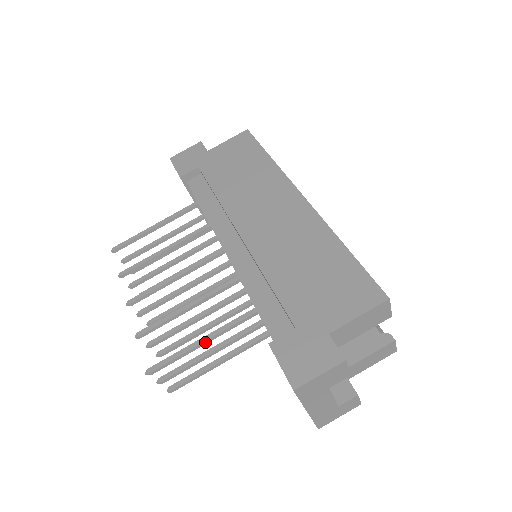
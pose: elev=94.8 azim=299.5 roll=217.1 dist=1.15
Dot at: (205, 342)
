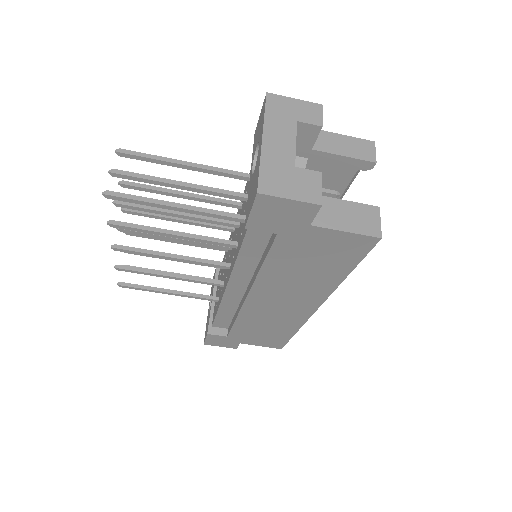
Dot at: (171, 294)
